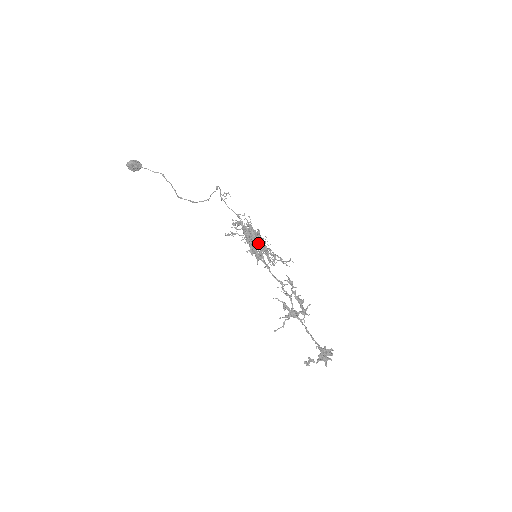
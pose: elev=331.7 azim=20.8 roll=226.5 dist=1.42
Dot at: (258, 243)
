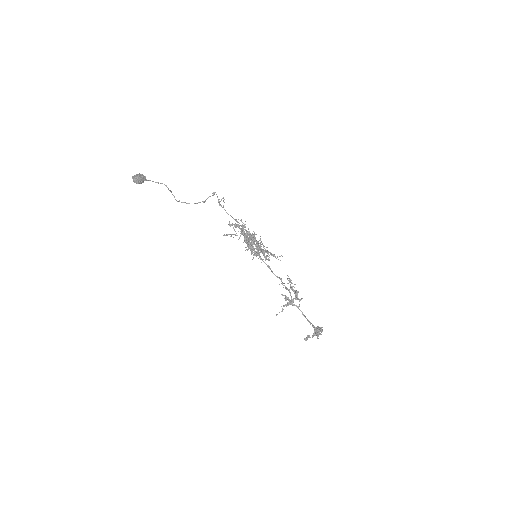
Dot at: (257, 246)
